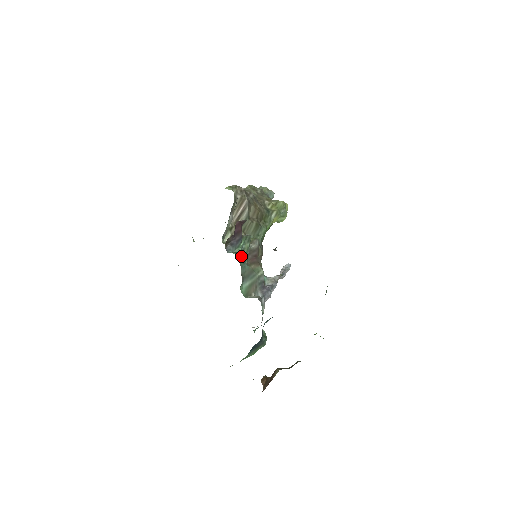
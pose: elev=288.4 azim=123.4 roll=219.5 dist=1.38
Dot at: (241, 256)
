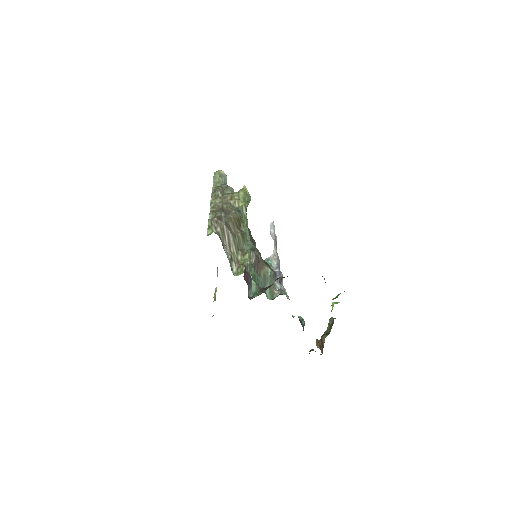
Dot at: (258, 288)
